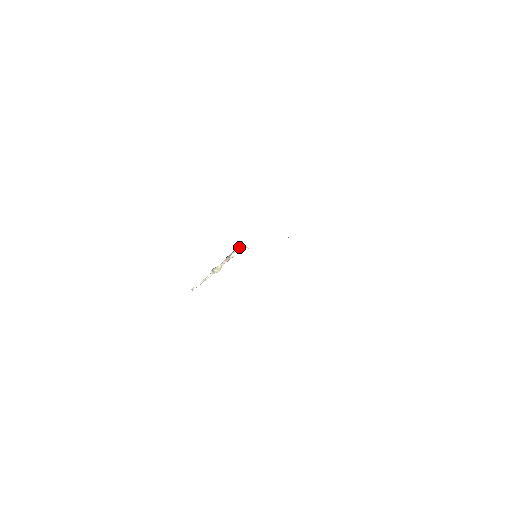
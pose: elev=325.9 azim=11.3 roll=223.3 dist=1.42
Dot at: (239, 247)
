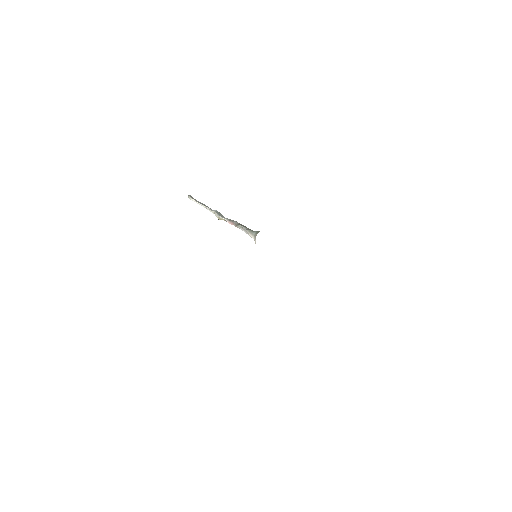
Dot at: (251, 233)
